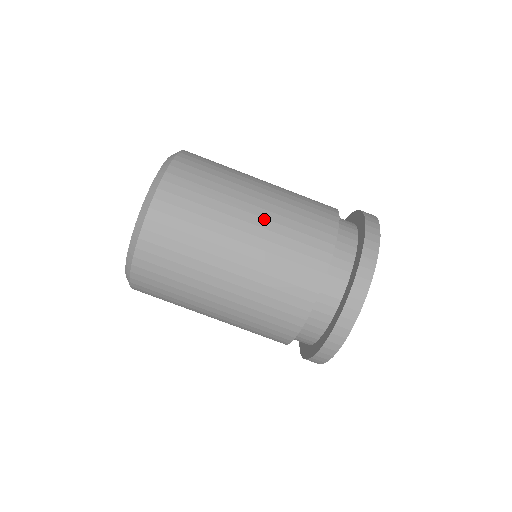
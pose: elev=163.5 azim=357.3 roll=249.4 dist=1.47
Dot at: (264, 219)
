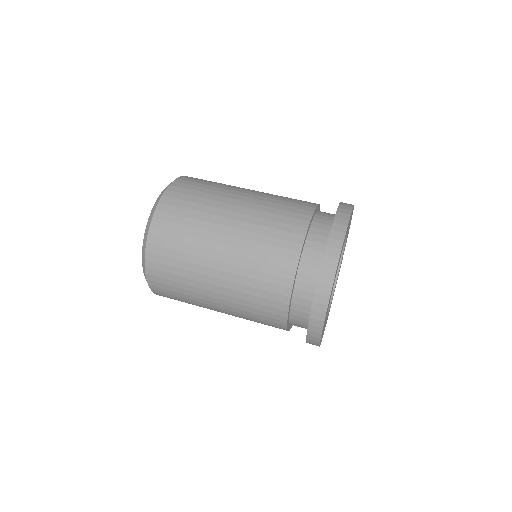
Dot at: (258, 193)
